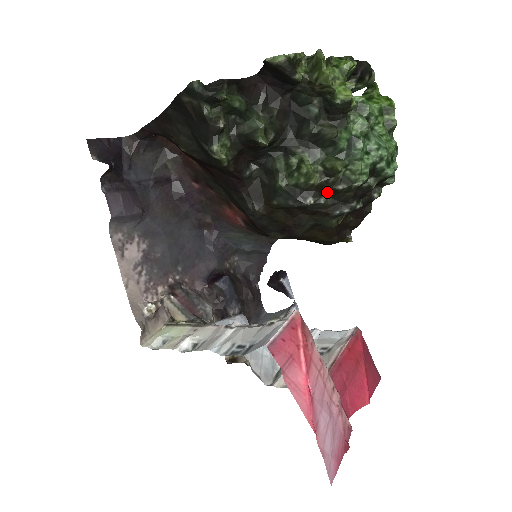
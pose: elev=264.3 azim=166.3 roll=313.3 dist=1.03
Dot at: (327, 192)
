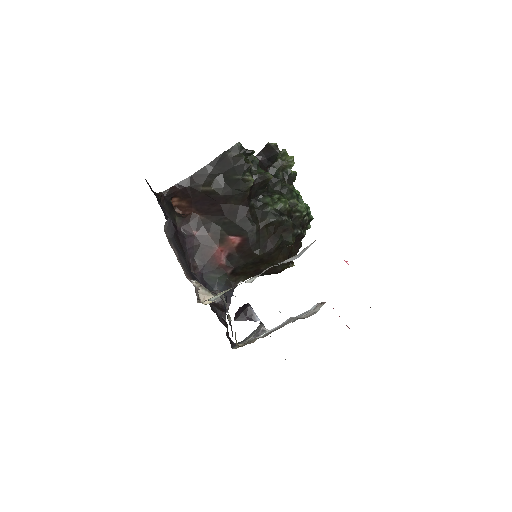
Dot at: (291, 217)
